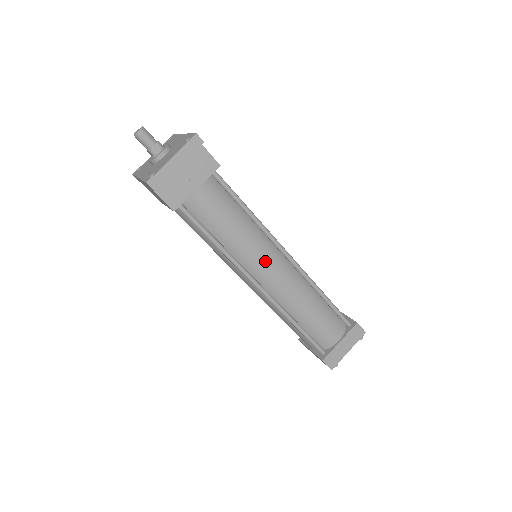
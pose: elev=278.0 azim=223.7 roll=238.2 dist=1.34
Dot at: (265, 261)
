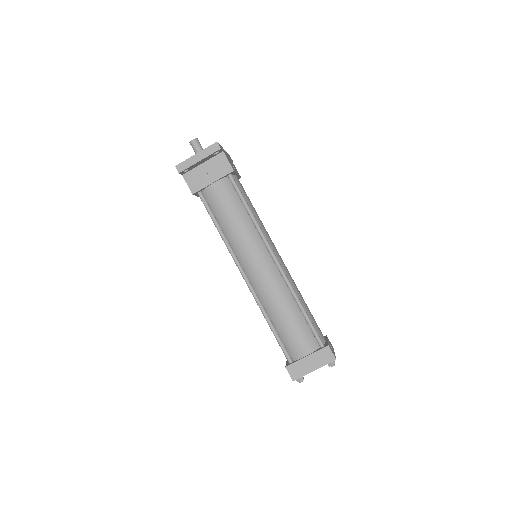
Dot at: (253, 255)
